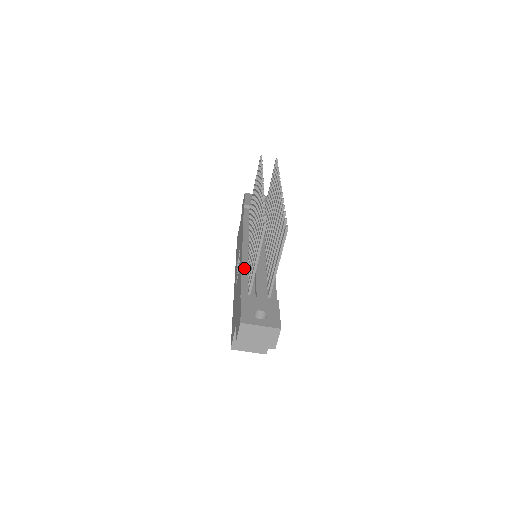
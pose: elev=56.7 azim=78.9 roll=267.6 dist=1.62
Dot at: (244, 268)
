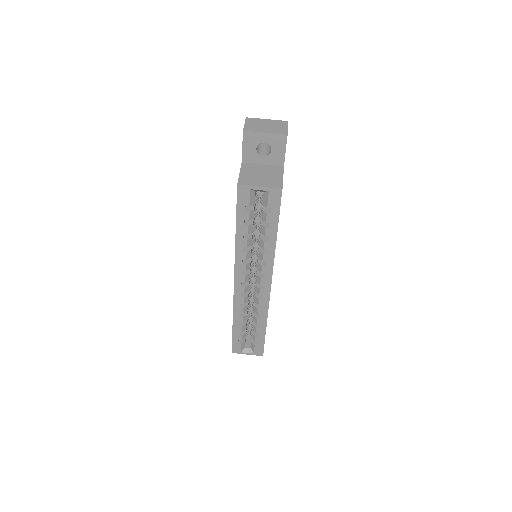
Dot at: occluded
